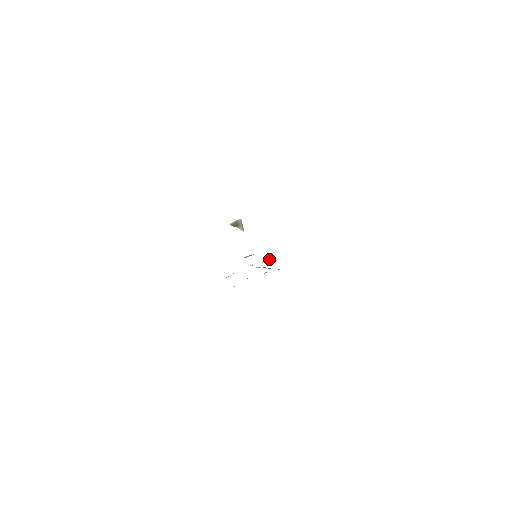
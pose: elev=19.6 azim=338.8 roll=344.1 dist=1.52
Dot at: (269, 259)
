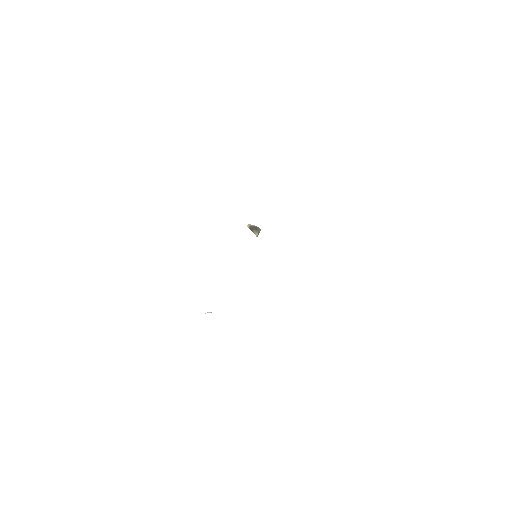
Dot at: occluded
